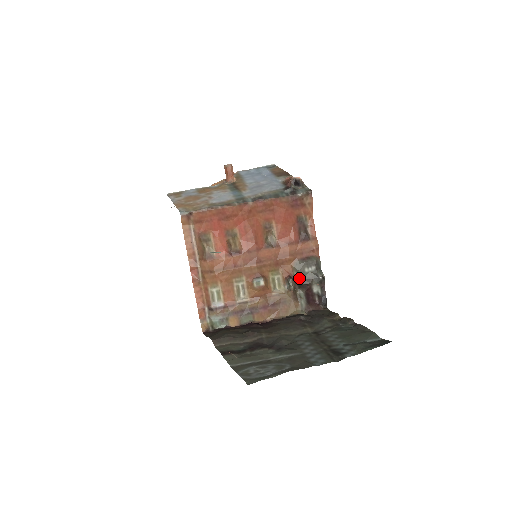
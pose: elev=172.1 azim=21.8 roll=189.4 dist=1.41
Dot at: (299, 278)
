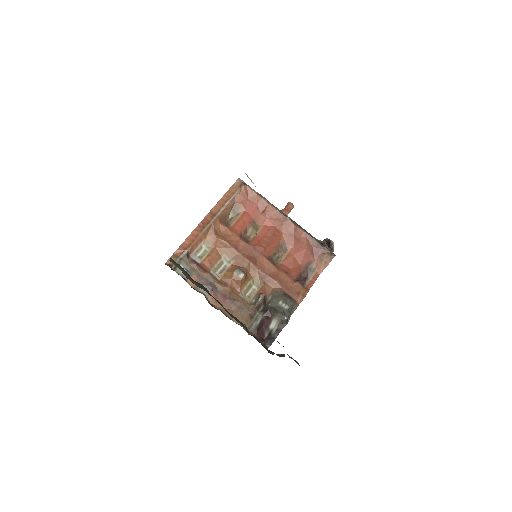
Dot at: (270, 303)
